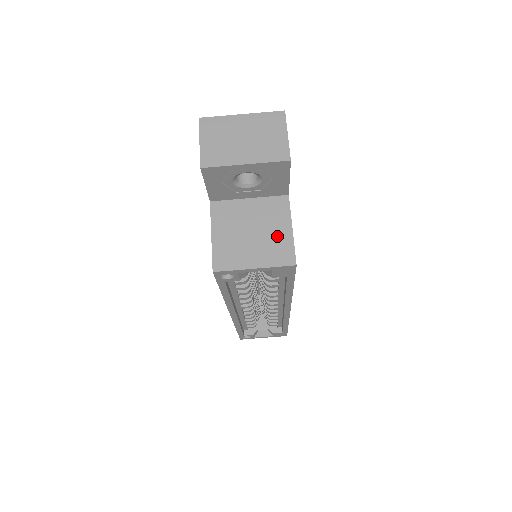
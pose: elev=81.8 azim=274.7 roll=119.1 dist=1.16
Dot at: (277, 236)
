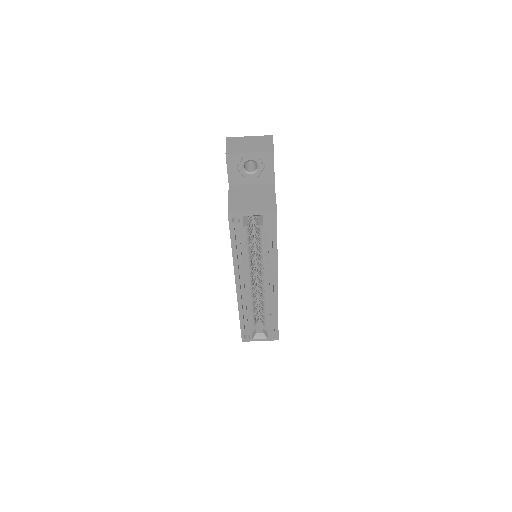
Dot at: (266, 199)
